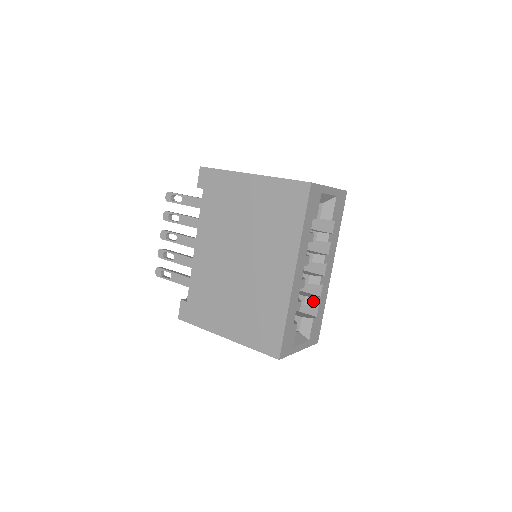
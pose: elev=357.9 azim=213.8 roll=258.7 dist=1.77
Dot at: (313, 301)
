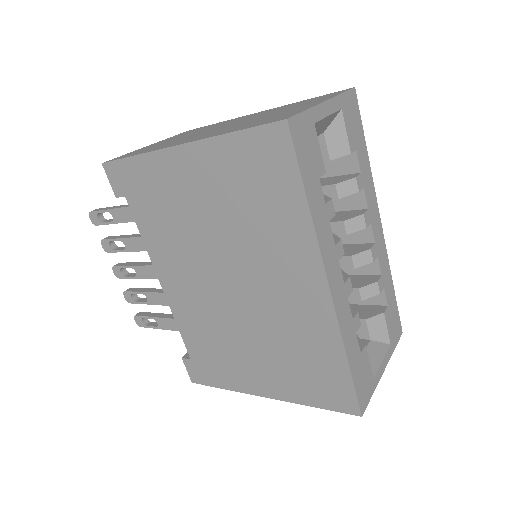
Dot at: (373, 289)
